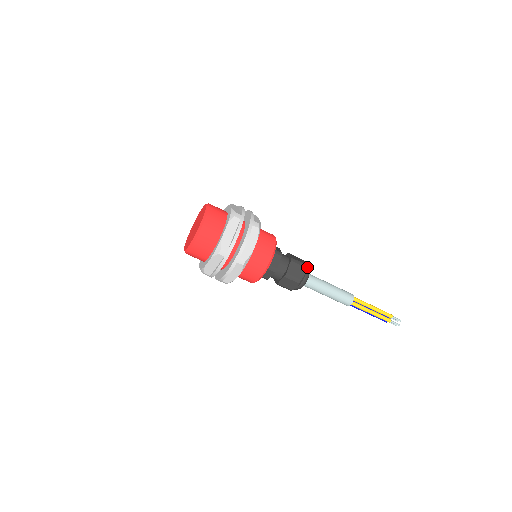
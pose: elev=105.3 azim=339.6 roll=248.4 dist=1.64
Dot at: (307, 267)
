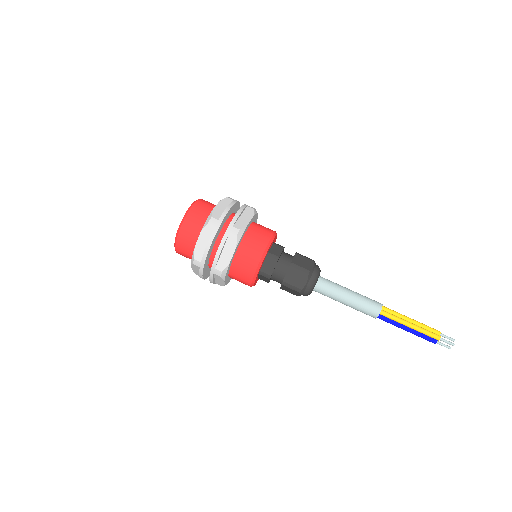
Dot at: (316, 265)
